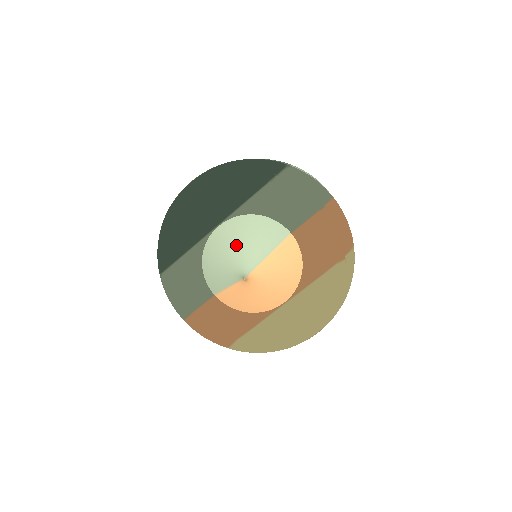
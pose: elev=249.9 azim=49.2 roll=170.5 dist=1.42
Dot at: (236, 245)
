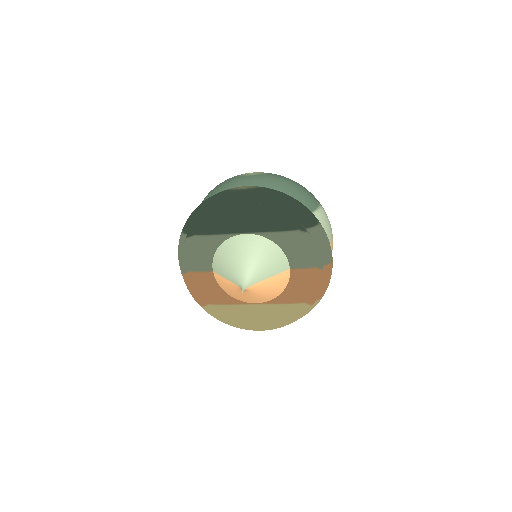
Dot at: (250, 259)
